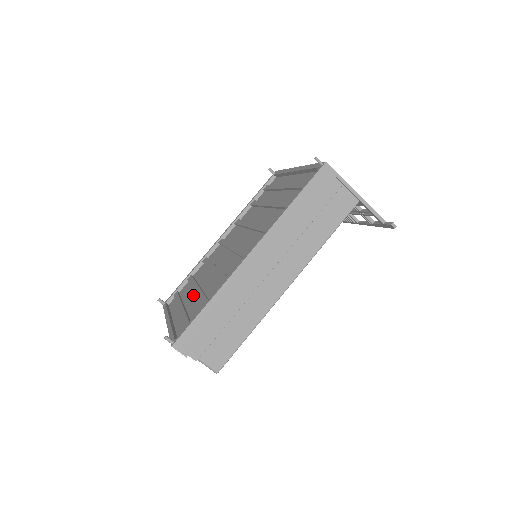
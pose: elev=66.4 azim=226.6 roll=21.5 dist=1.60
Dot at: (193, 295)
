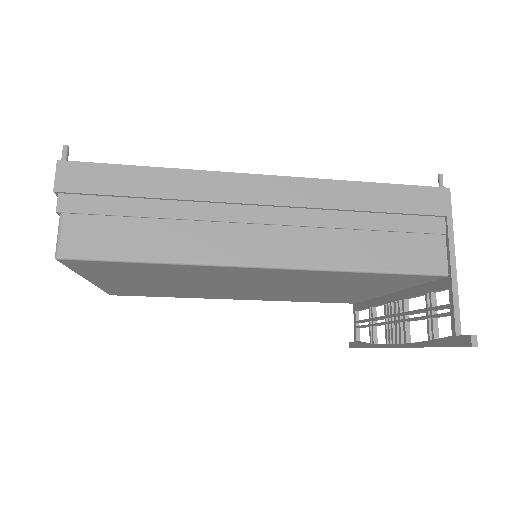
Dot at: occluded
